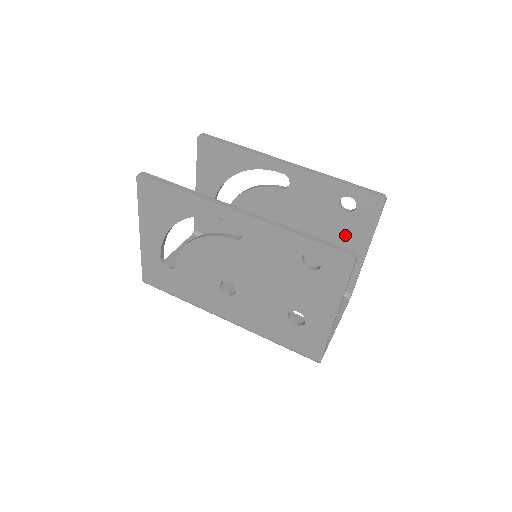
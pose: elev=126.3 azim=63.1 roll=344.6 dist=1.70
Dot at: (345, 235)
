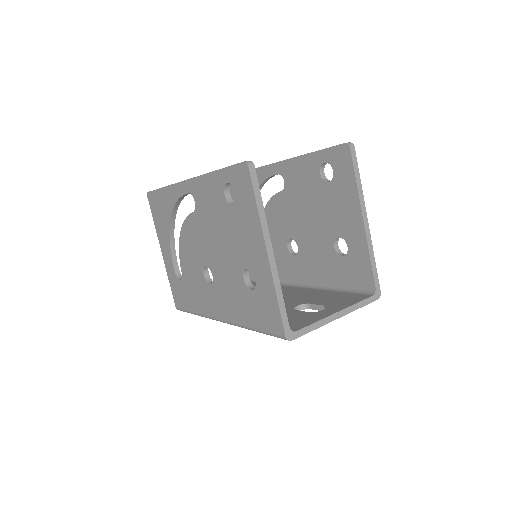
Dot at: (339, 210)
